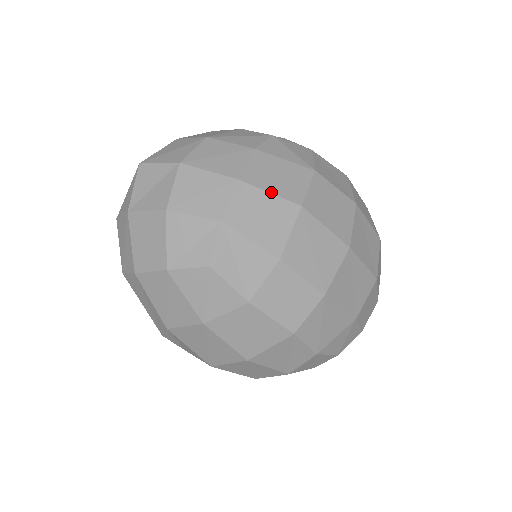
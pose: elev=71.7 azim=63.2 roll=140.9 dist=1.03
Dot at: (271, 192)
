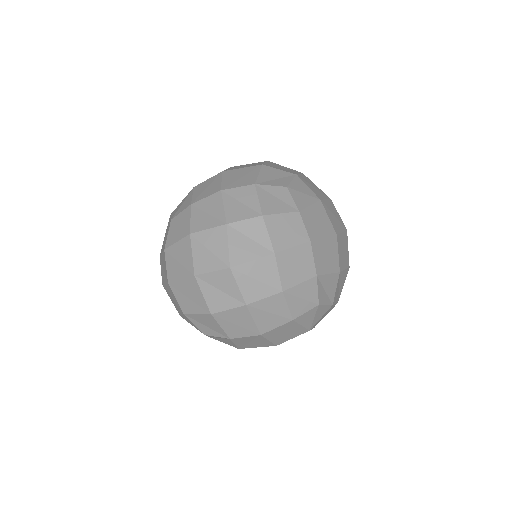
Dot at: (270, 340)
